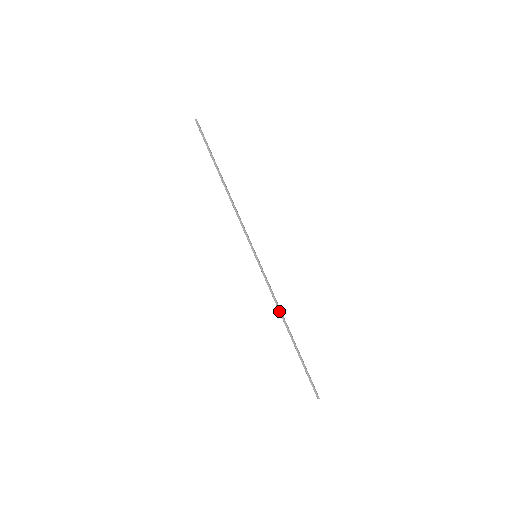
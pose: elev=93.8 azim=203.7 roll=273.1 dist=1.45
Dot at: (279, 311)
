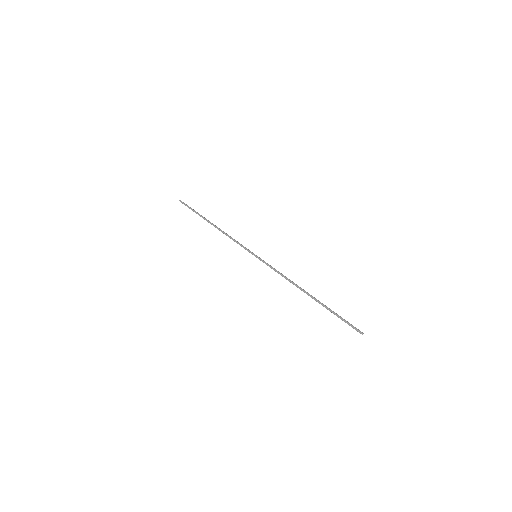
Dot at: (292, 283)
